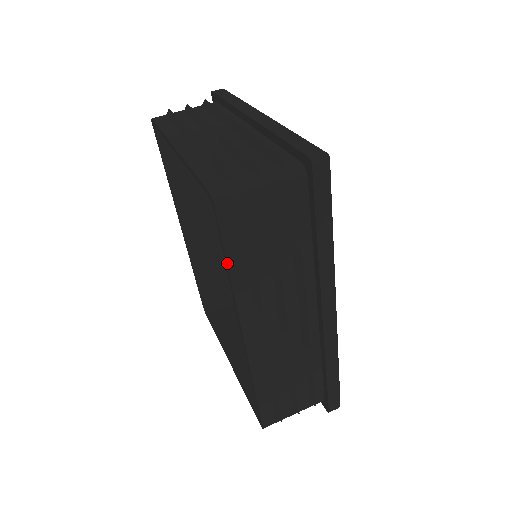
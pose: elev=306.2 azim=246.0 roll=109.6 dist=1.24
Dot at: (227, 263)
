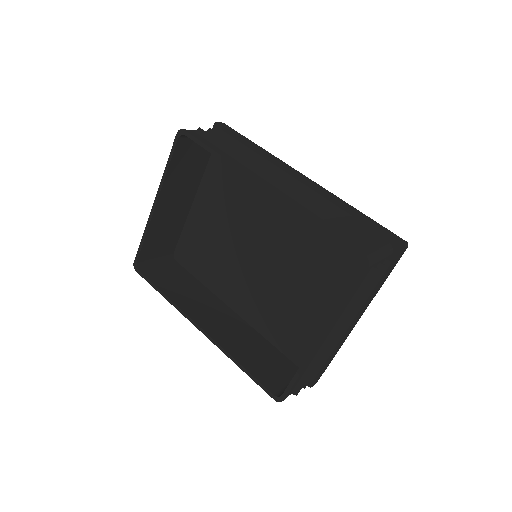
Dot at: (212, 149)
